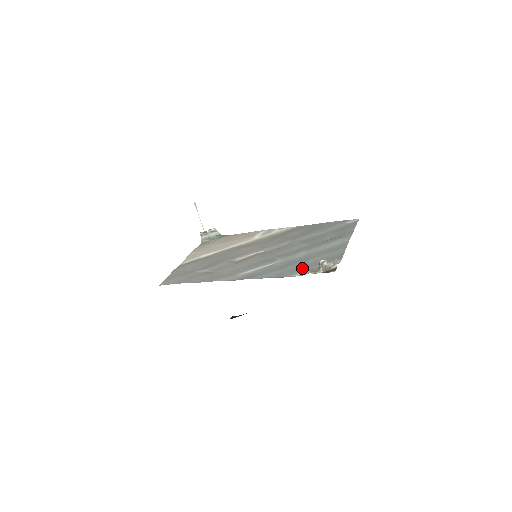
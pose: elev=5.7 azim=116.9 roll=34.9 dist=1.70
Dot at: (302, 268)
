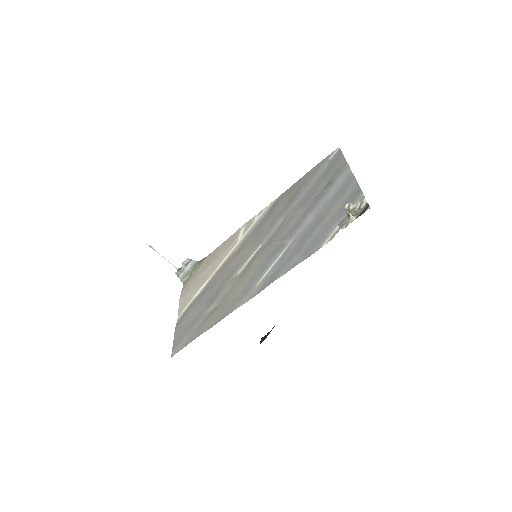
Dot at: (325, 231)
